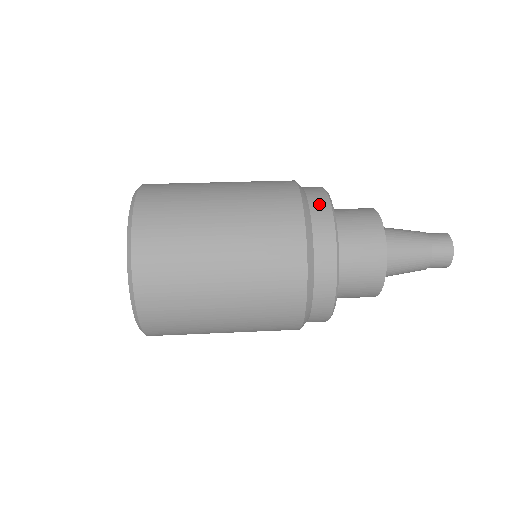
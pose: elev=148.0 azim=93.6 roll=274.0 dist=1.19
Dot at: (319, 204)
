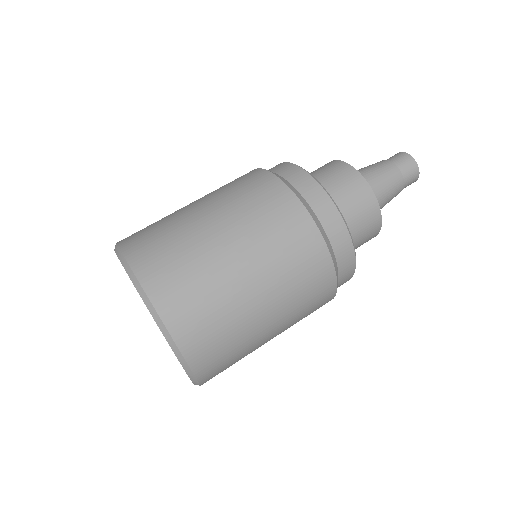
Dot at: (303, 182)
